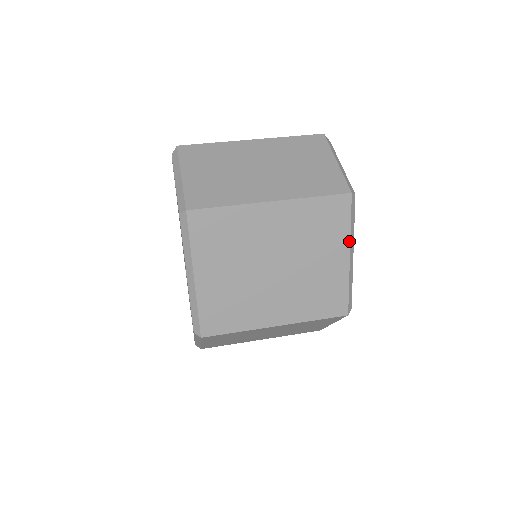
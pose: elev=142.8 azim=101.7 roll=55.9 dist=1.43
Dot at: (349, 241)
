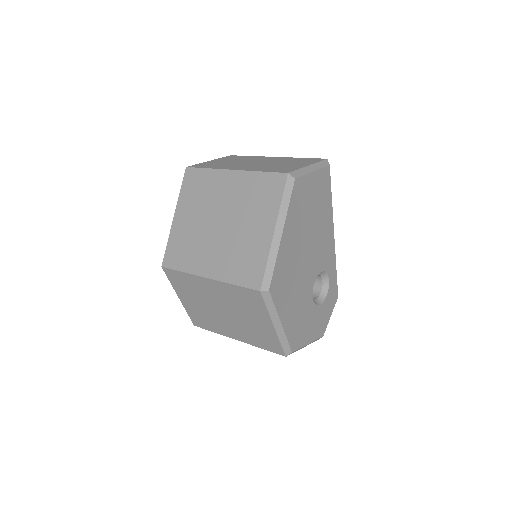
Dot at: (277, 216)
